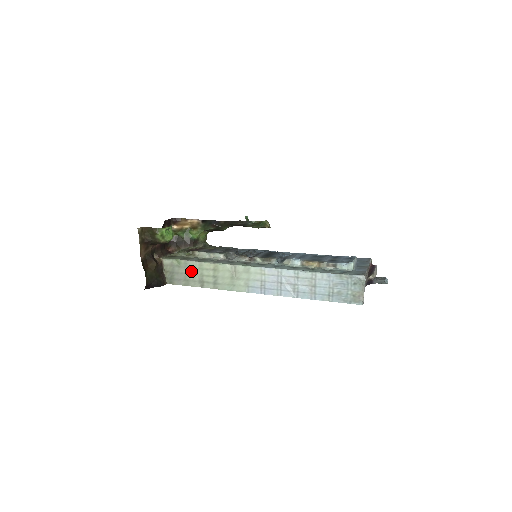
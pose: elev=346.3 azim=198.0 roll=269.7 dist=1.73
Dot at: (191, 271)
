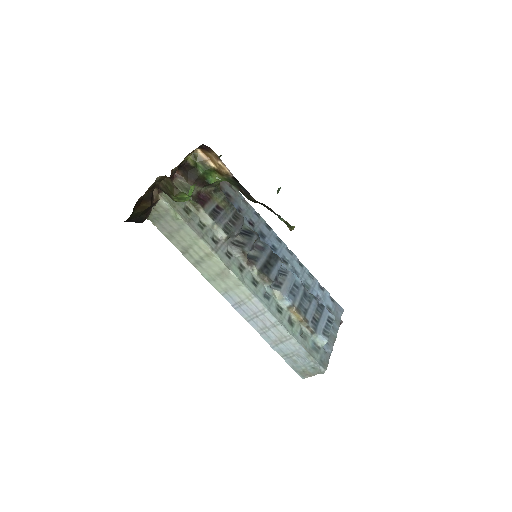
Dot at: (183, 234)
